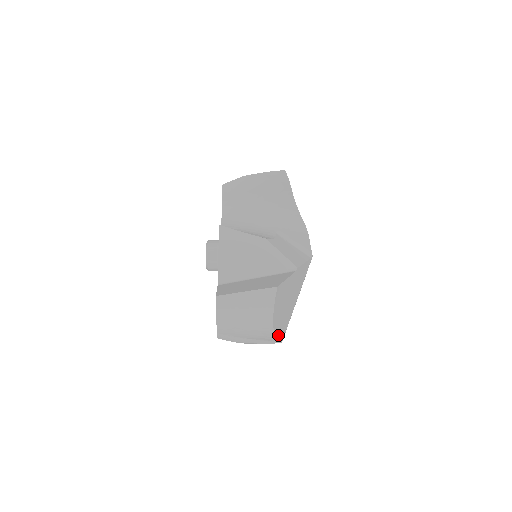
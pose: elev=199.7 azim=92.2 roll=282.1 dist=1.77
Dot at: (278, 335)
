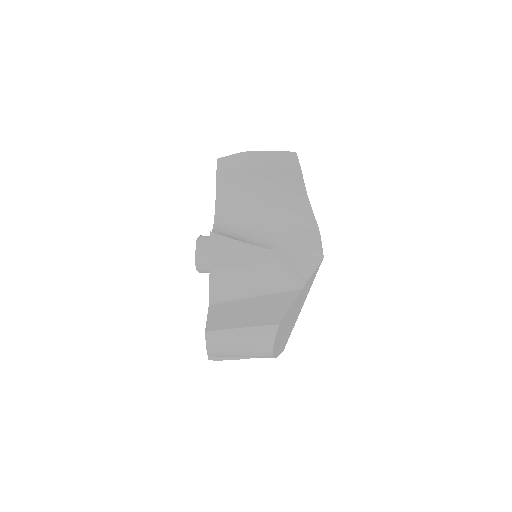
Dot at: (278, 353)
